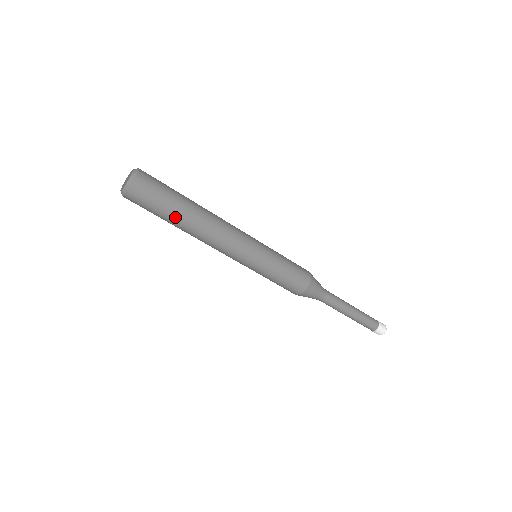
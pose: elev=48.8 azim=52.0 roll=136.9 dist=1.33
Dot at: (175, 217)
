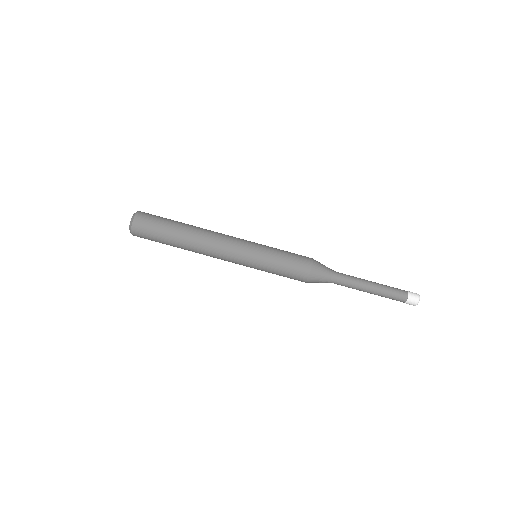
Dot at: (174, 232)
